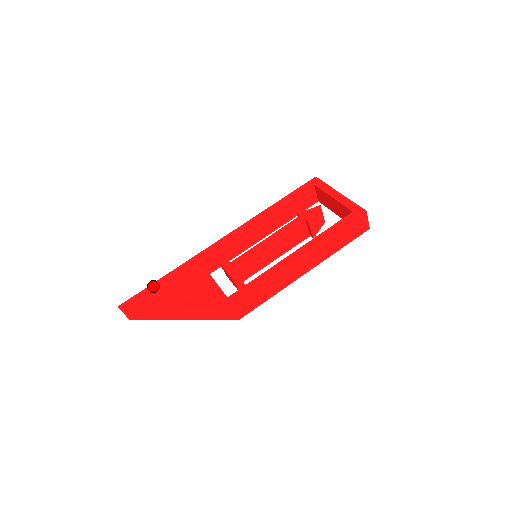
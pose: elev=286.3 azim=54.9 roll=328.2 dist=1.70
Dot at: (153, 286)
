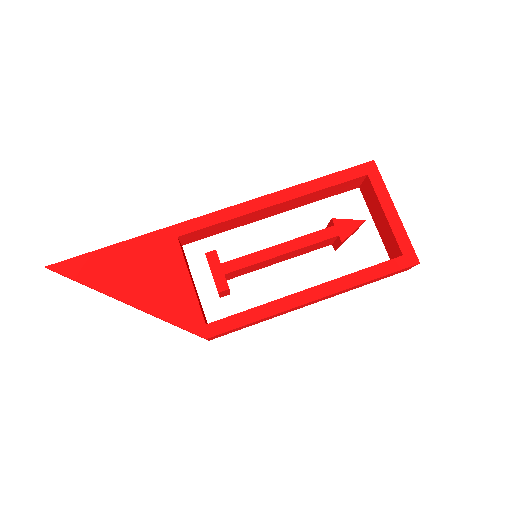
Dot at: (102, 254)
